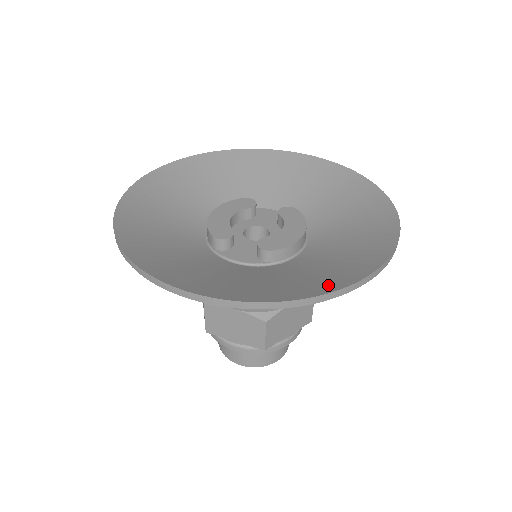
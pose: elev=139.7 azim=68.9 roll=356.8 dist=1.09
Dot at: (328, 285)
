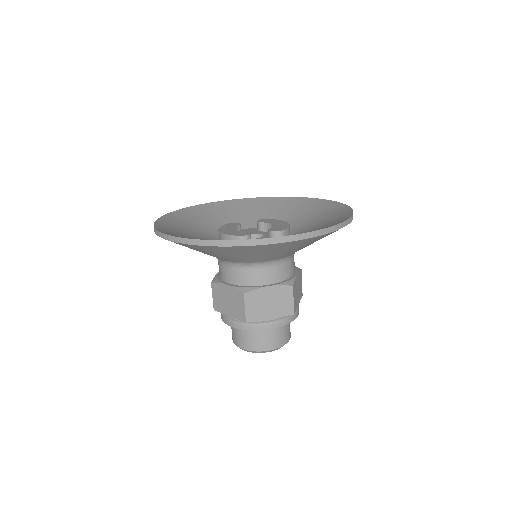
Dot at: (339, 221)
